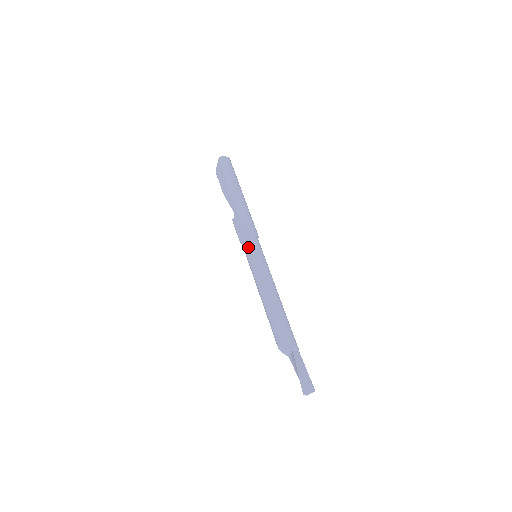
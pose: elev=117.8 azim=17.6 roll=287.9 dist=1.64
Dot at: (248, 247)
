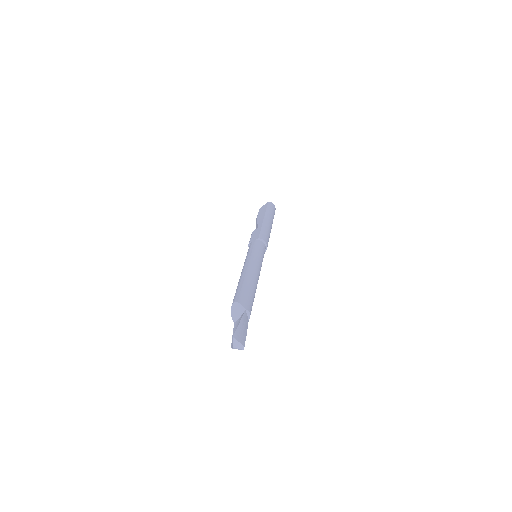
Dot at: (255, 244)
